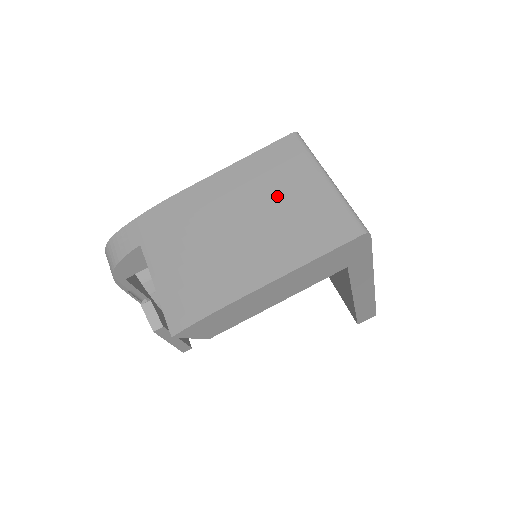
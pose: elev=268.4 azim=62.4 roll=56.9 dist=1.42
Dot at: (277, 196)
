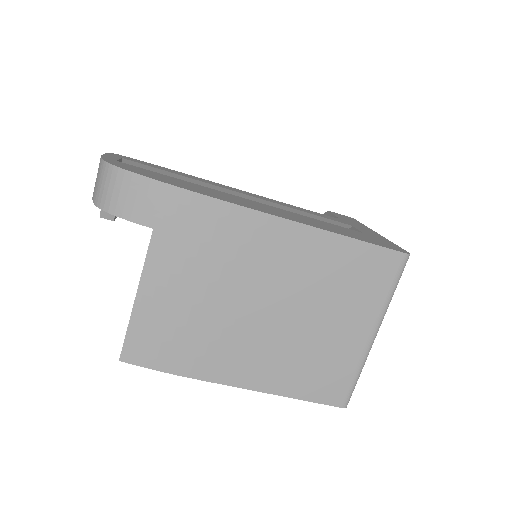
Dot at: (323, 313)
